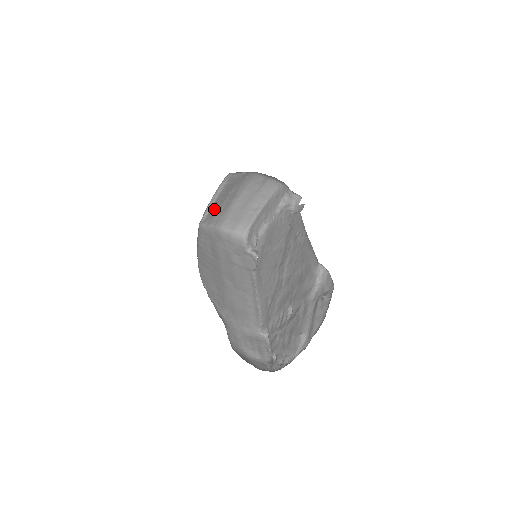
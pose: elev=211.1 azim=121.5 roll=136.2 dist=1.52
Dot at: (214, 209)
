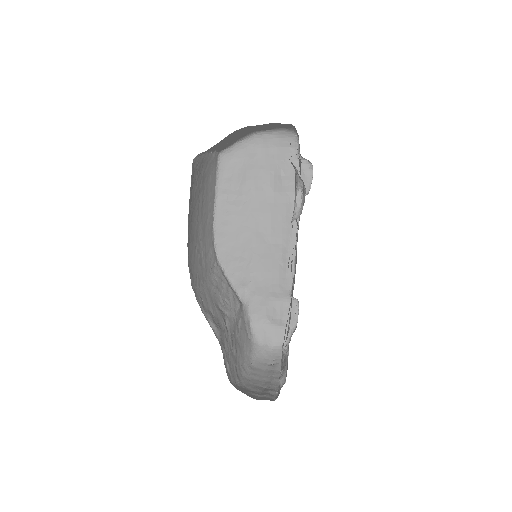
Dot at: (224, 143)
